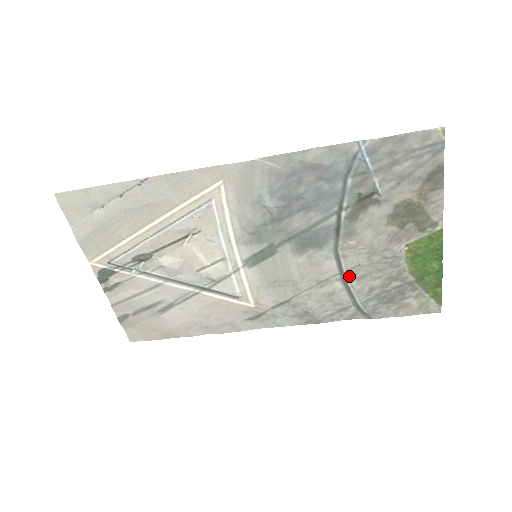
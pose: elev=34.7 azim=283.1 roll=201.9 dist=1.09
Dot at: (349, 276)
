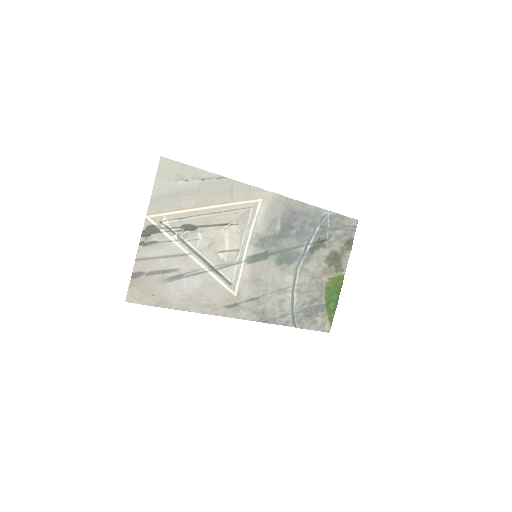
Dot at: (297, 290)
